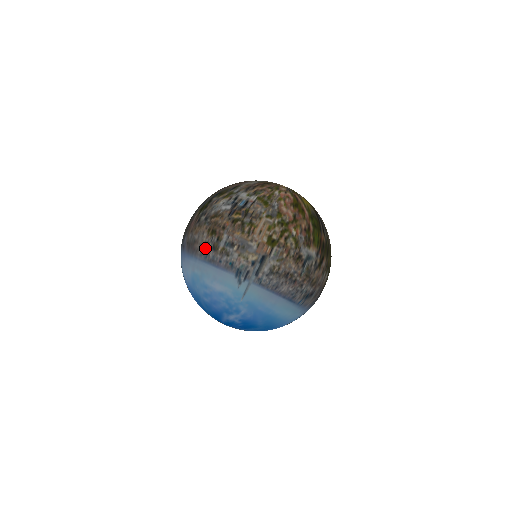
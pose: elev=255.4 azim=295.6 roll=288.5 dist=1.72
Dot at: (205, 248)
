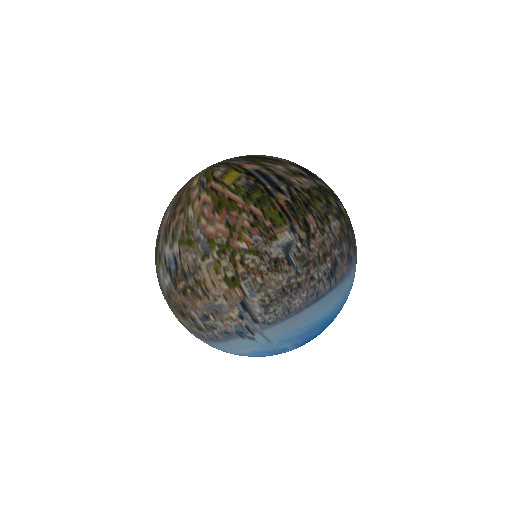
Dot at: (194, 332)
